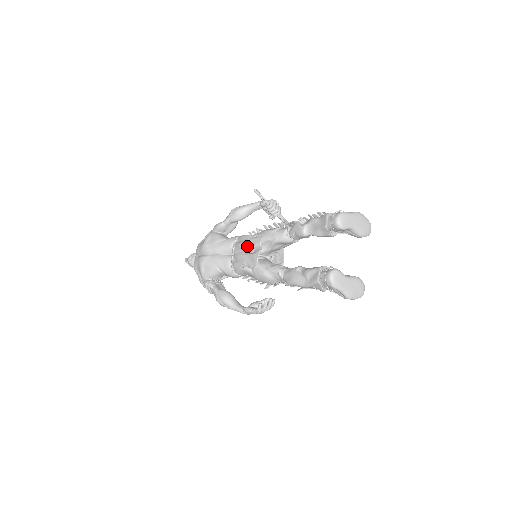
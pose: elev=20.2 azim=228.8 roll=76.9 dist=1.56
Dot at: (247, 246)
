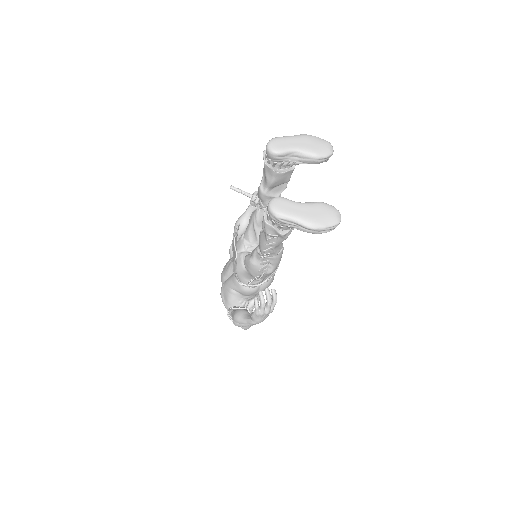
Dot at: occluded
